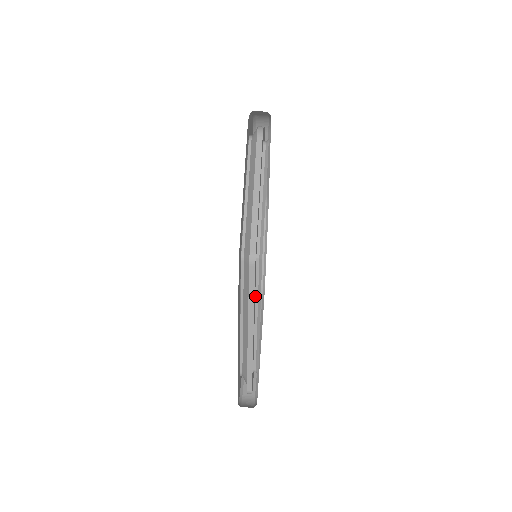
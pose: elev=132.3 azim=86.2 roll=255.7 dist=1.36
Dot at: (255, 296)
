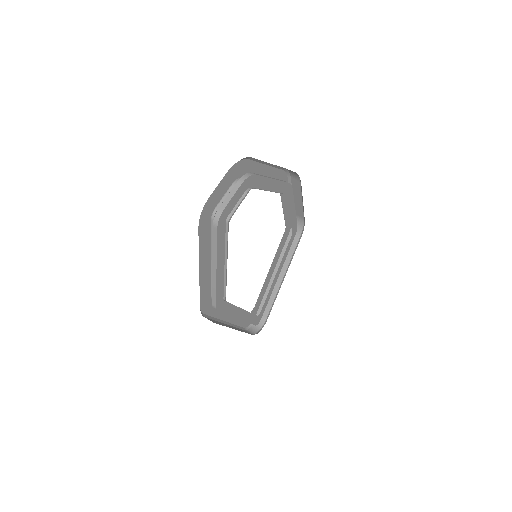
Dot at: occluded
